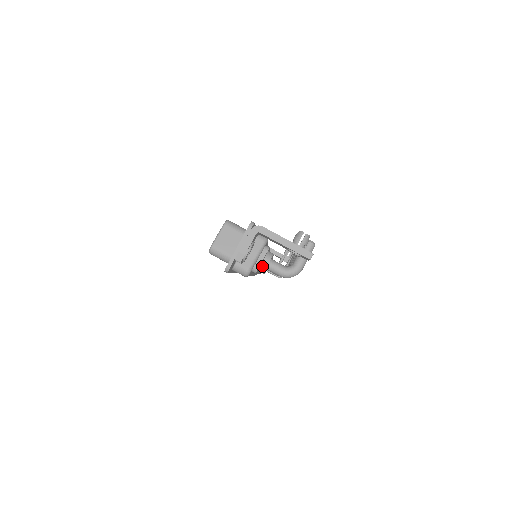
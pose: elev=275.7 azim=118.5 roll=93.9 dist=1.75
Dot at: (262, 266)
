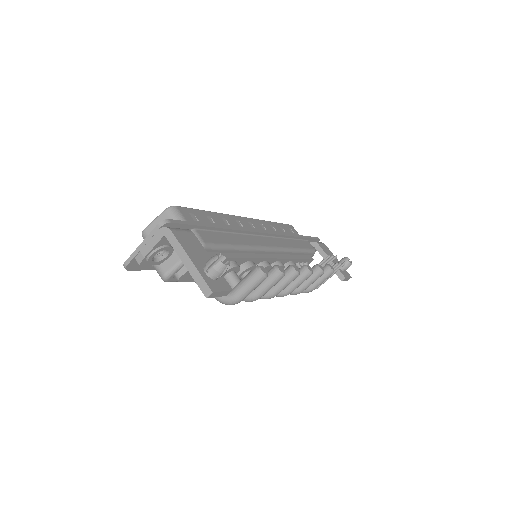
Dot at: occluded
